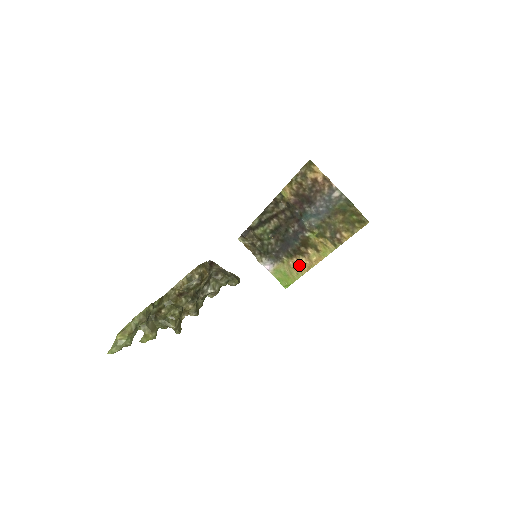
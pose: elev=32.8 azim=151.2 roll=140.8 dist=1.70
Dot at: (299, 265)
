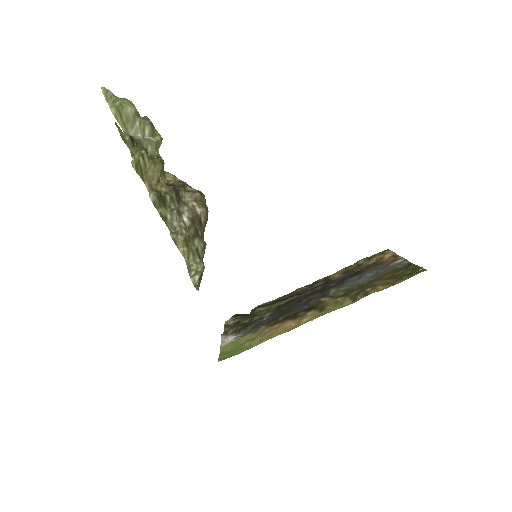
Dot at: (276, 330)
